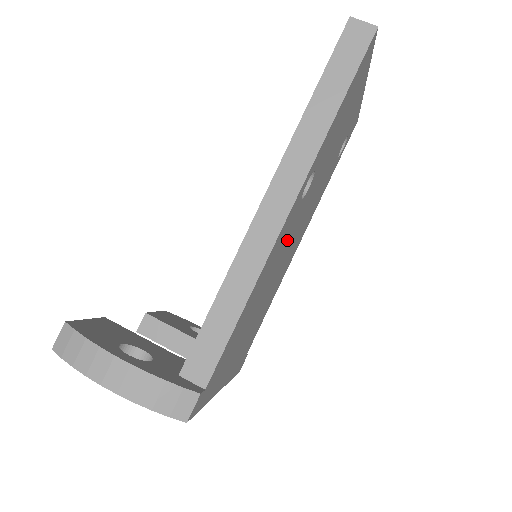
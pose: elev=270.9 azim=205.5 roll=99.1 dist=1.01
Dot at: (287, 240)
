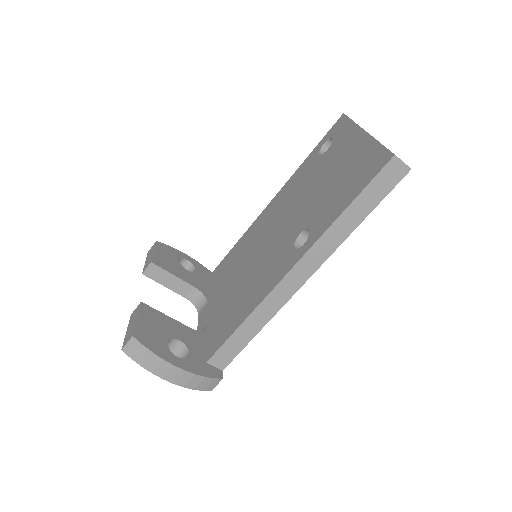
Dot at: occluded
